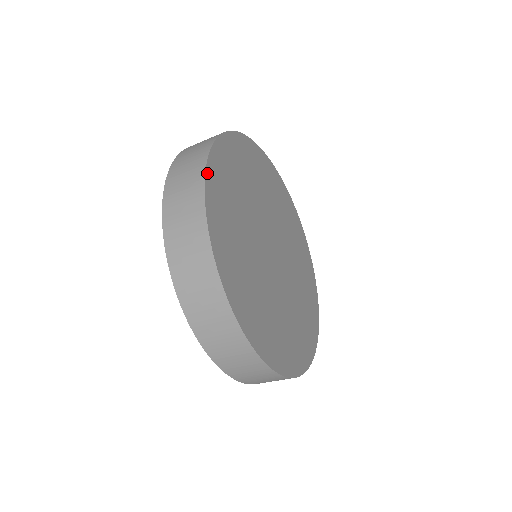
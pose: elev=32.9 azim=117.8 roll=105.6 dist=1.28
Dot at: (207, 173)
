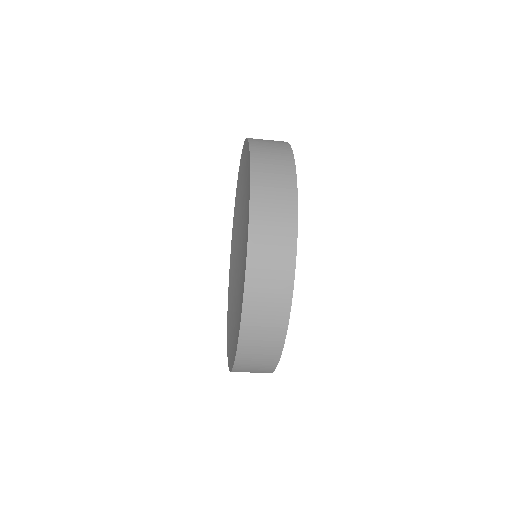
Dot at: occluded
